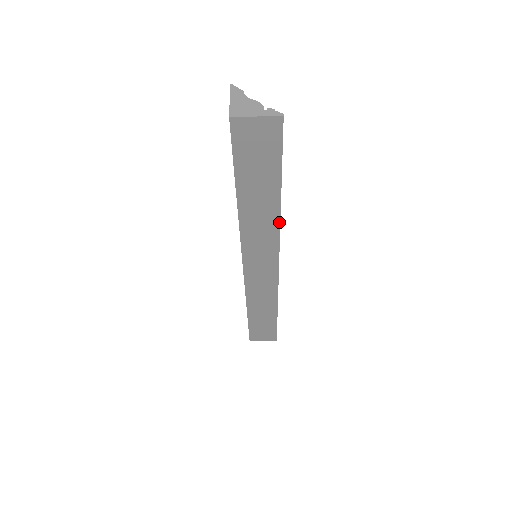
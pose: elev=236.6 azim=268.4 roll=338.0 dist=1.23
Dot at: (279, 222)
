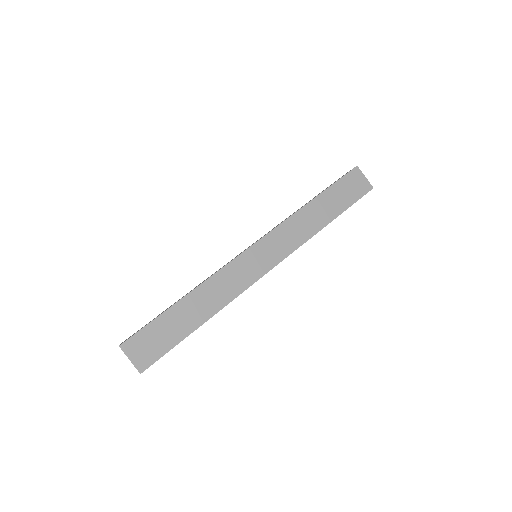
Dot at: (312, 236)
